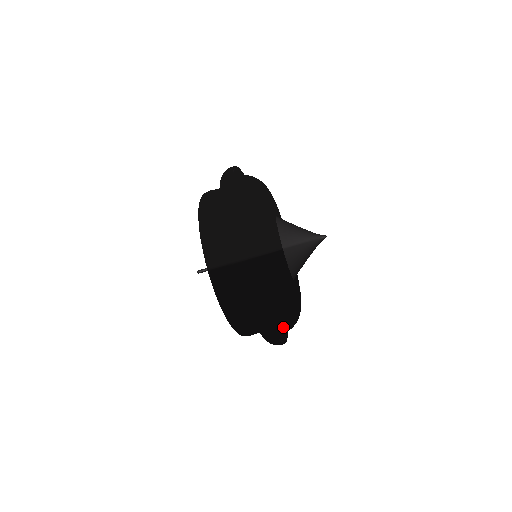
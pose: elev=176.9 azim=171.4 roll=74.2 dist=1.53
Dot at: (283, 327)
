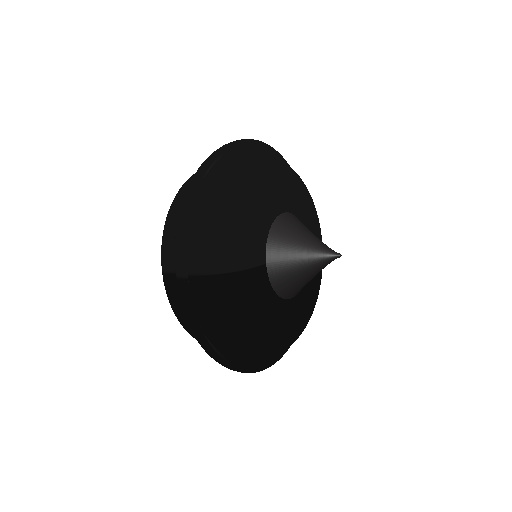
Dot at: (250, 357)
